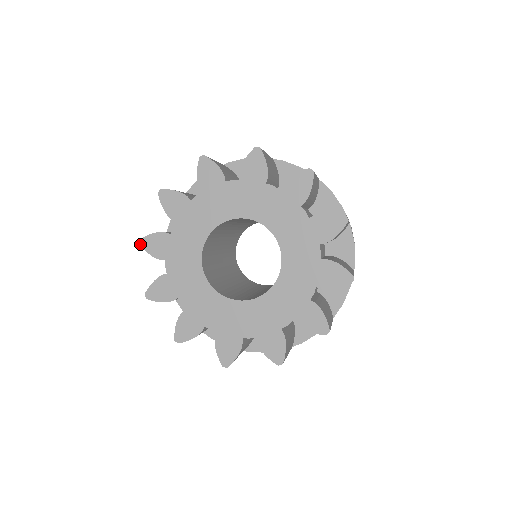
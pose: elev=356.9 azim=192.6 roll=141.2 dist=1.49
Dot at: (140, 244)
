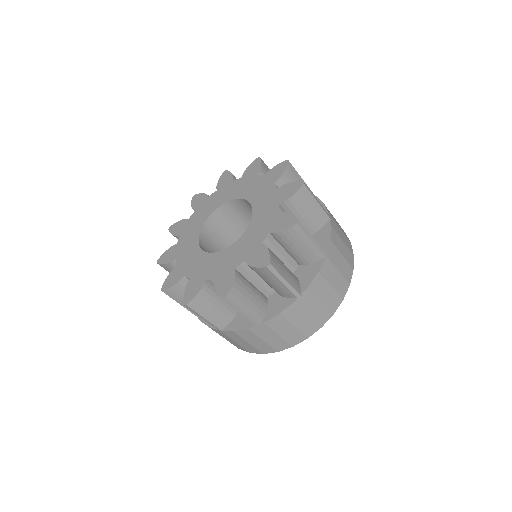
Dot at: (158, 262)
